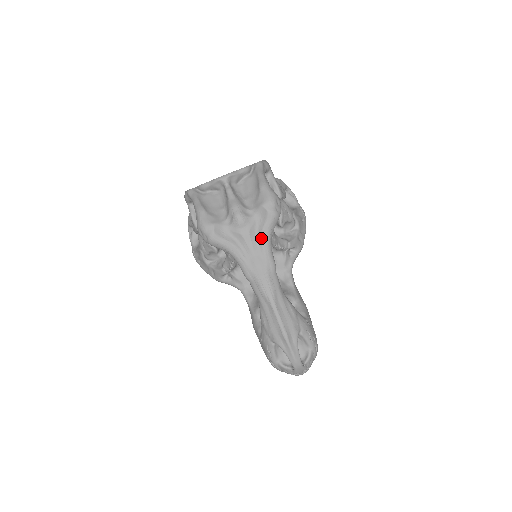
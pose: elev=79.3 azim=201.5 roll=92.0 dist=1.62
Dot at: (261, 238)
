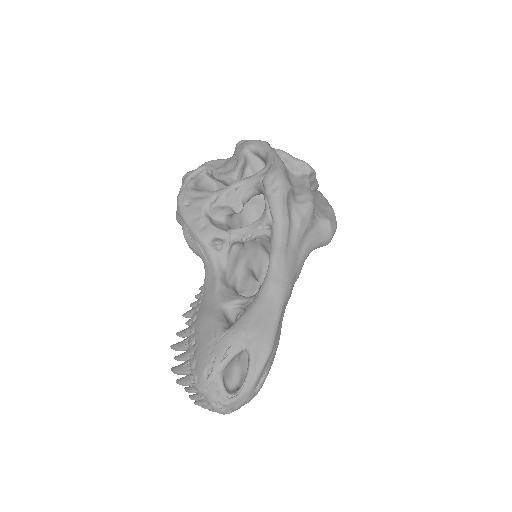
Dot at: (309, 243)
